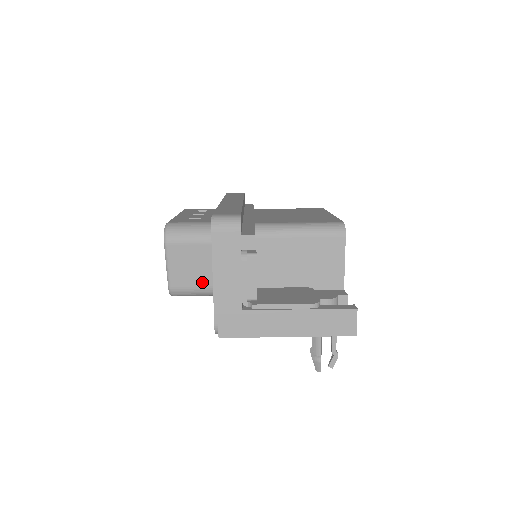
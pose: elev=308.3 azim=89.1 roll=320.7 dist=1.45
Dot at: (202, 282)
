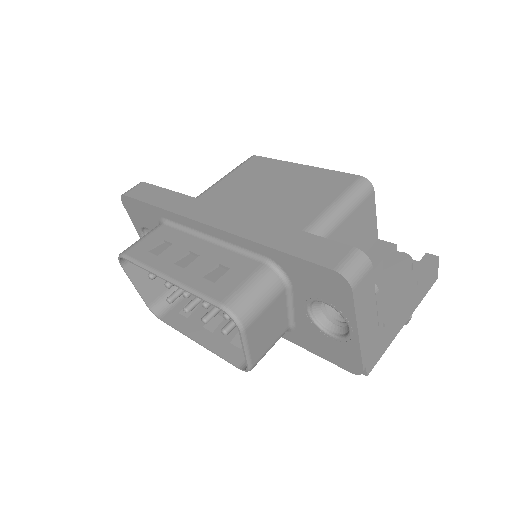
Dot at: (278, 333)
